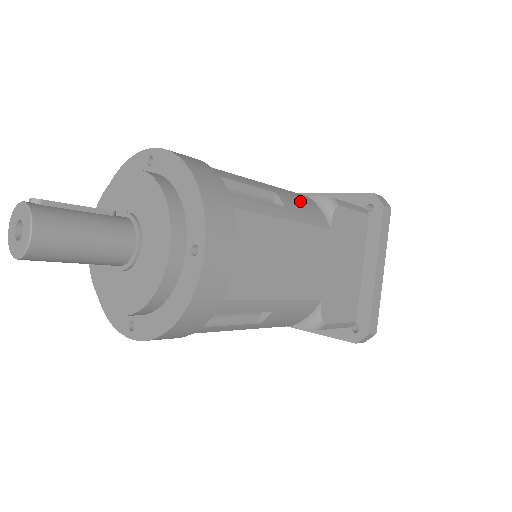
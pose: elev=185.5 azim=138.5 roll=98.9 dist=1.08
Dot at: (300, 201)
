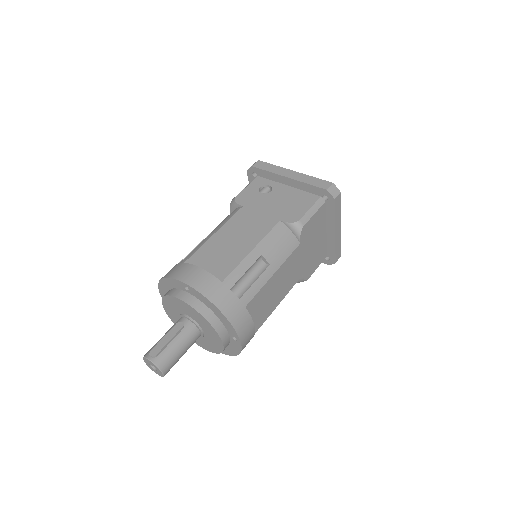
Dot at: (277, 242)
